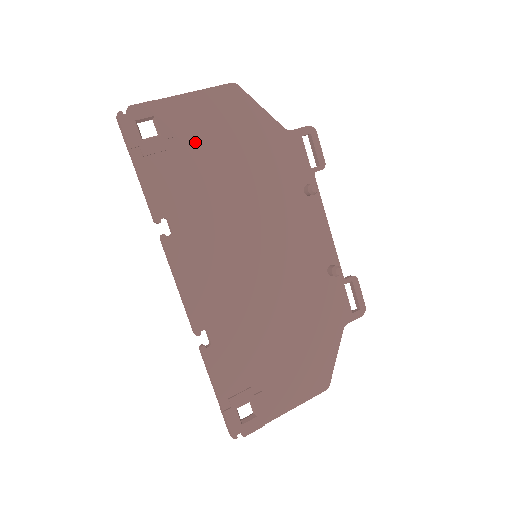
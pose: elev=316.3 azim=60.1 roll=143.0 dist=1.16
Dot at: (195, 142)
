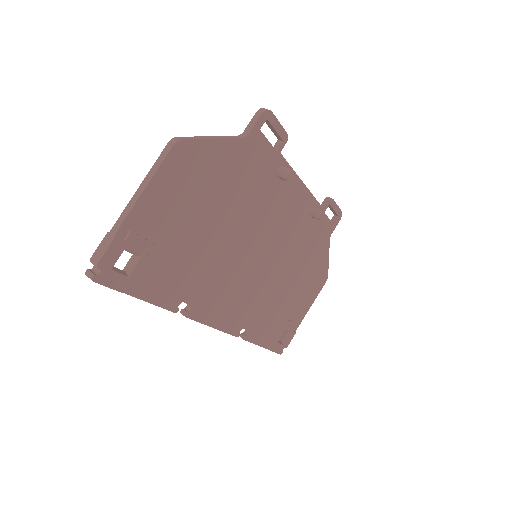
Dot at: (171, 231)
